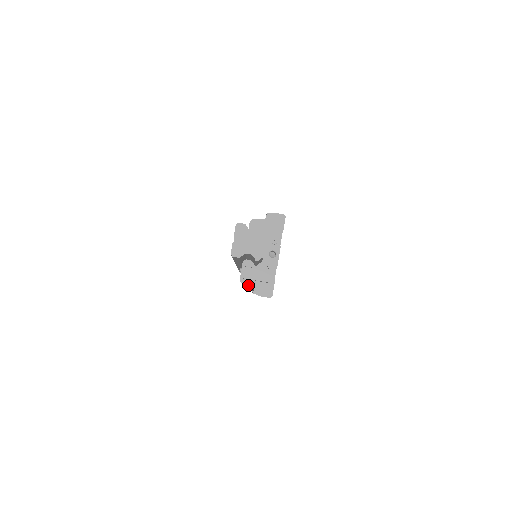
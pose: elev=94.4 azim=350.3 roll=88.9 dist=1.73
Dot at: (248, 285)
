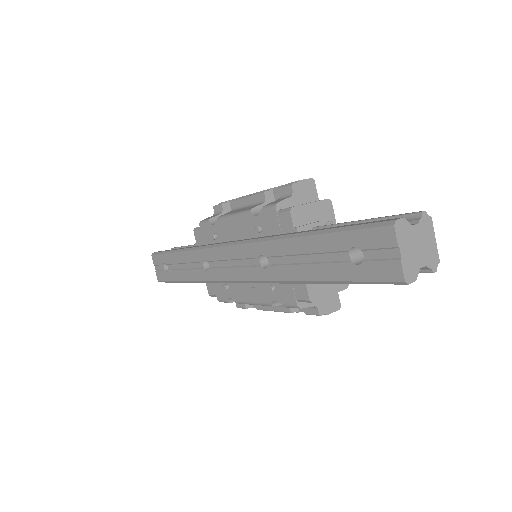
Dot at: occluded
